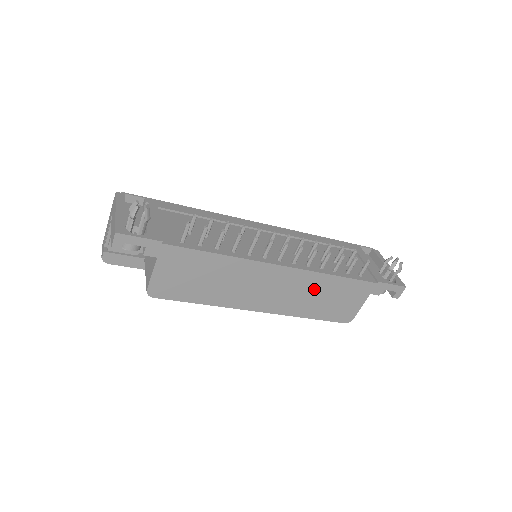
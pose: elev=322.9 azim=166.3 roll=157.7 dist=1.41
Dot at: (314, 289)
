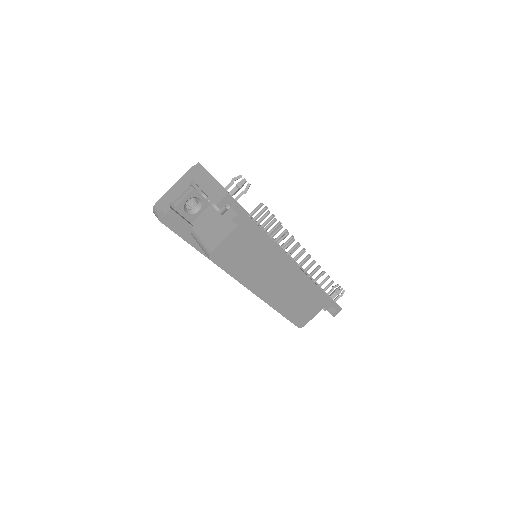
Dot at: (300, 292)
